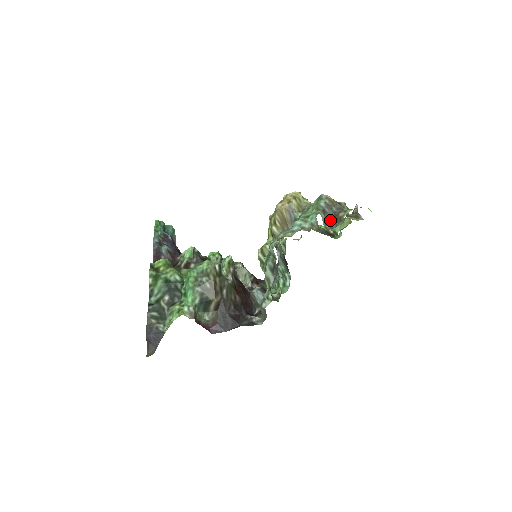
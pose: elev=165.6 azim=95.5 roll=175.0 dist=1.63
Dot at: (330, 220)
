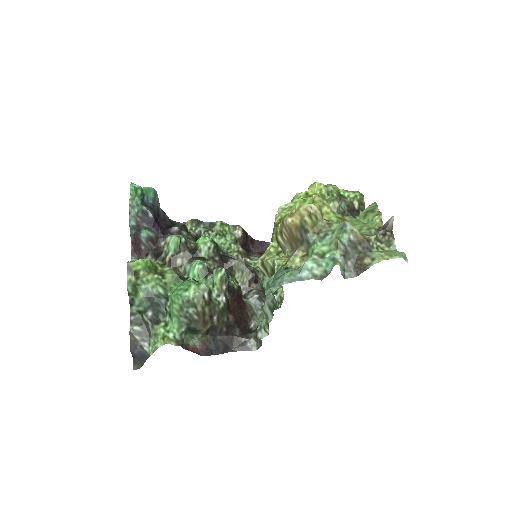
Dot at: (351, 264)
